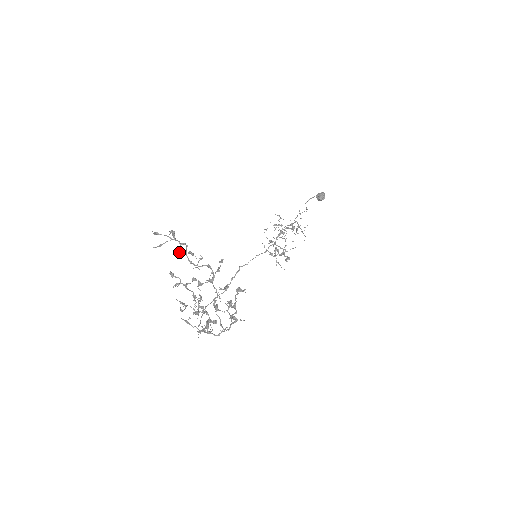
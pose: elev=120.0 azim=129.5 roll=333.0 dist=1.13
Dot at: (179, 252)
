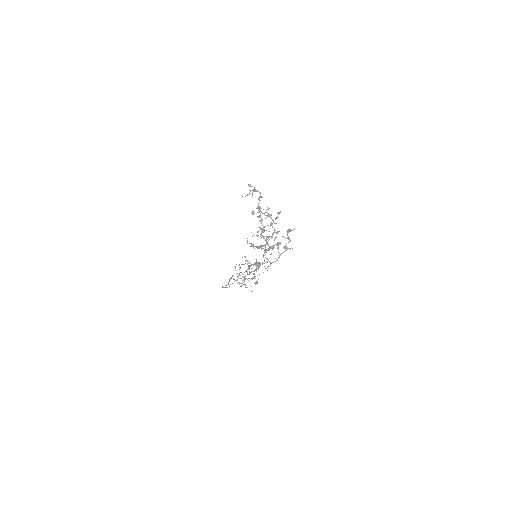
Dot at: occluded
